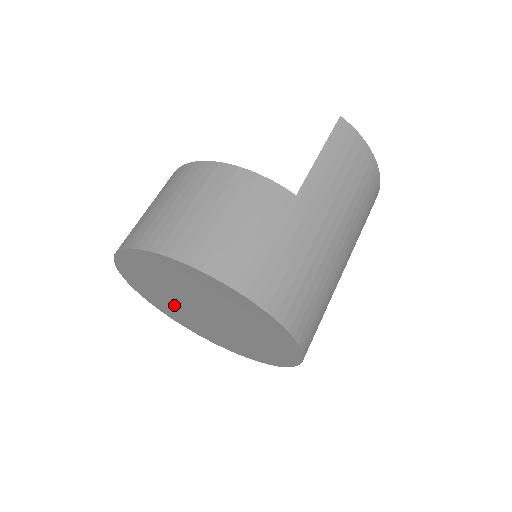
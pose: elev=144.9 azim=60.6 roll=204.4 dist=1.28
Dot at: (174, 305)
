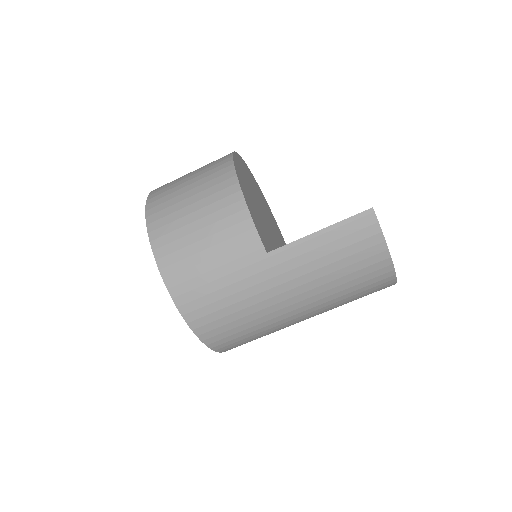
Dot at: occluded
